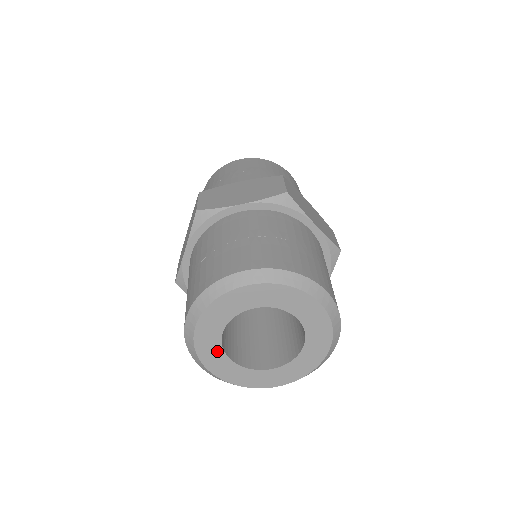
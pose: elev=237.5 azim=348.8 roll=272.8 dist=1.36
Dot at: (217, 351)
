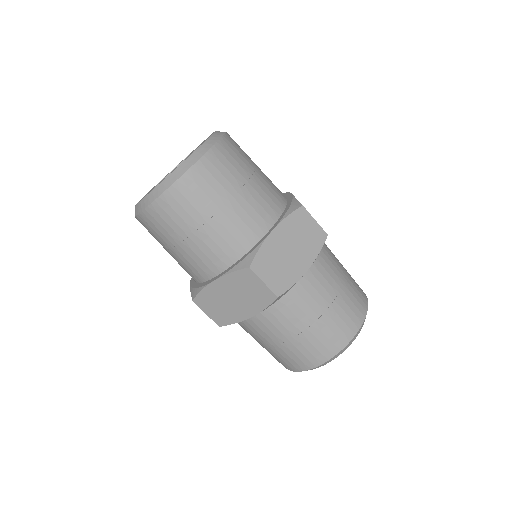
Dot at: occluded
